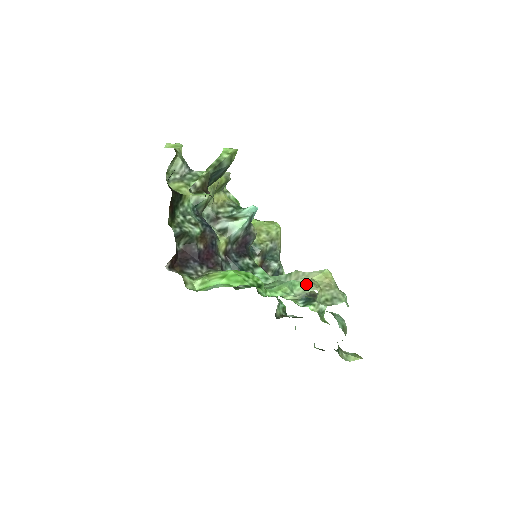
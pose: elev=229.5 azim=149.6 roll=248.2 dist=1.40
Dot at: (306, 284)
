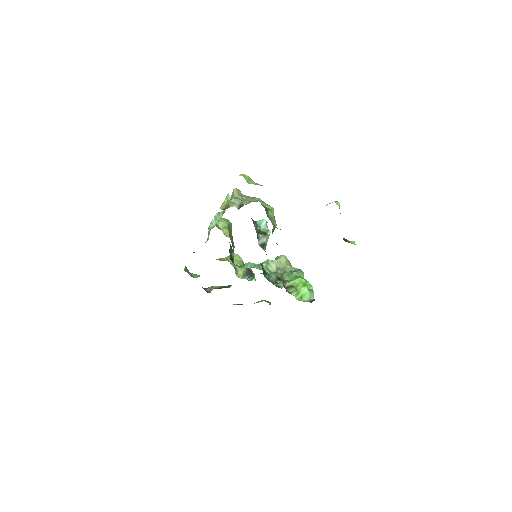
Dot at: (302, 271)
